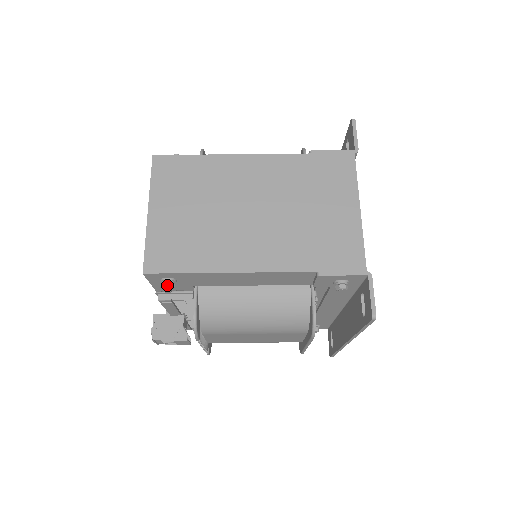
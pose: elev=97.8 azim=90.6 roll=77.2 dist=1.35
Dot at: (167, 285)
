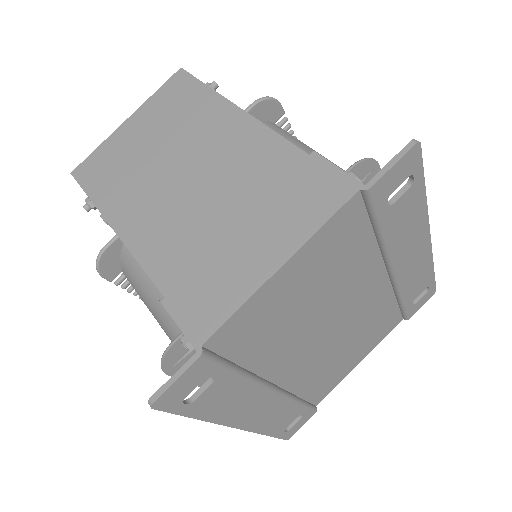
Dot at: (86, 201)
